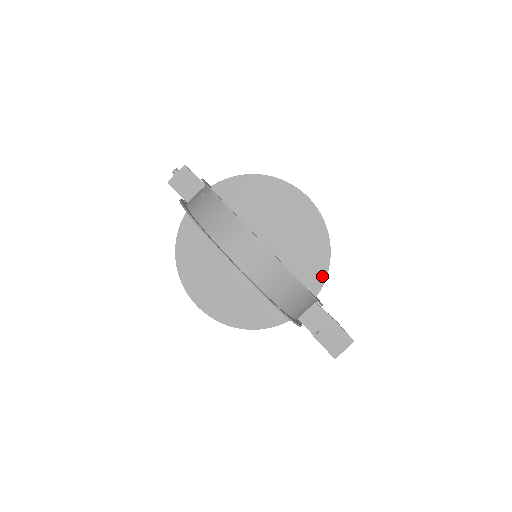
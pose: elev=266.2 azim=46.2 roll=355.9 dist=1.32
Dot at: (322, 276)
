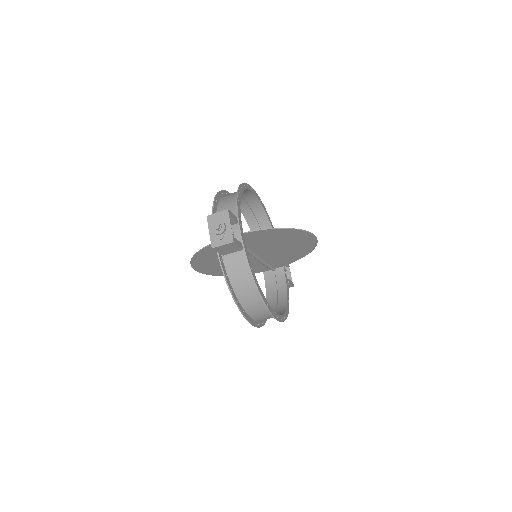
Dot at: (294, 261)
